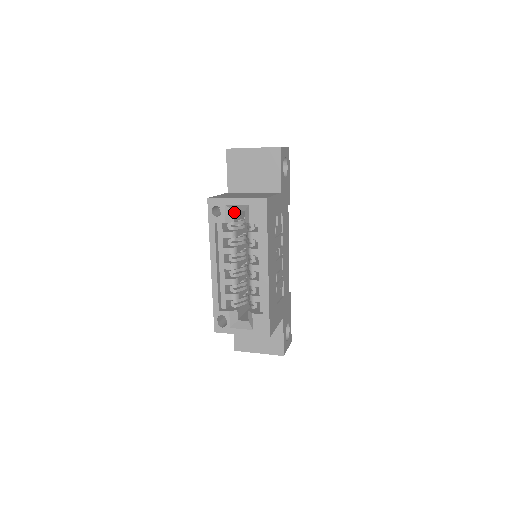
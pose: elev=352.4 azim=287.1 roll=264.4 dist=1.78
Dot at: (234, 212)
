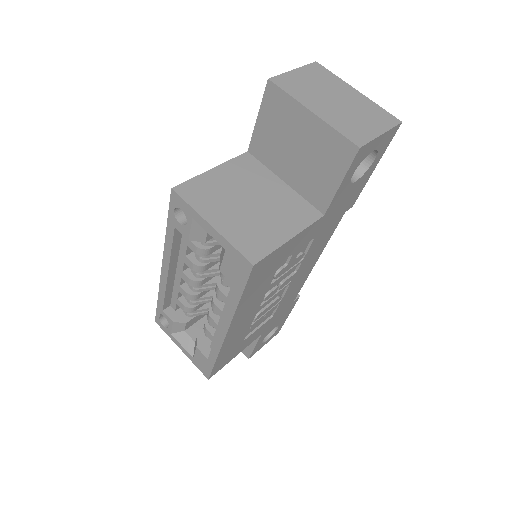
Dot at: occluded
